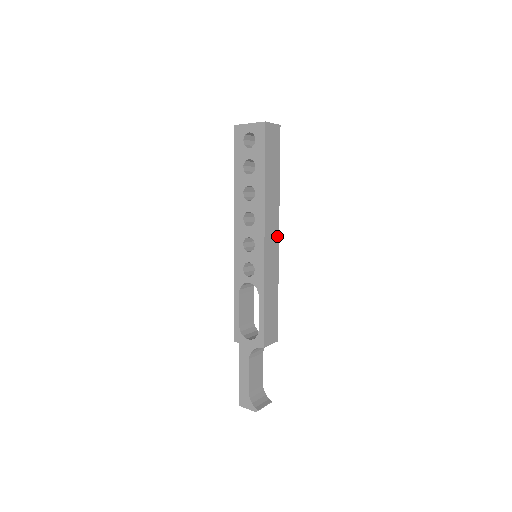
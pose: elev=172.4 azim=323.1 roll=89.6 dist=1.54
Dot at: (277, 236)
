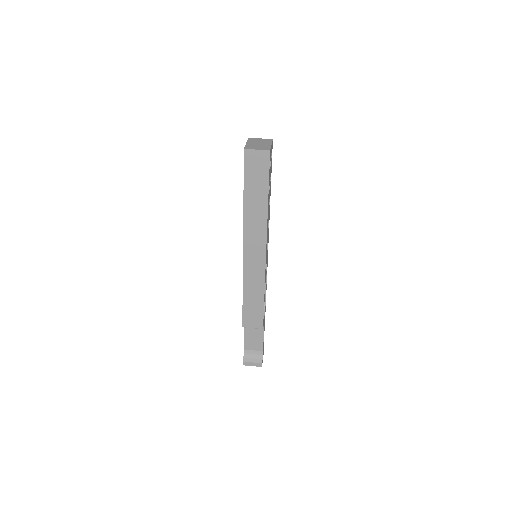
Dot at: (263, 249)
